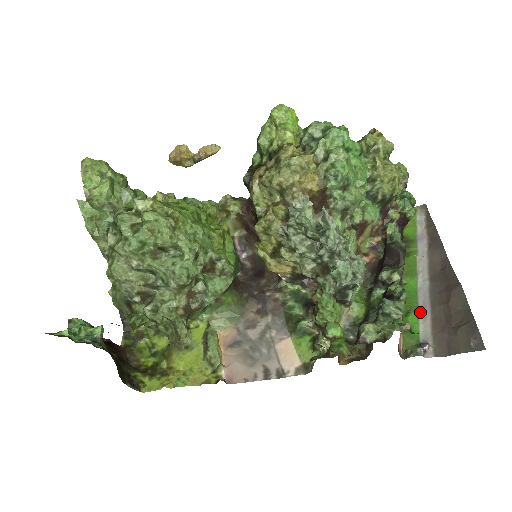
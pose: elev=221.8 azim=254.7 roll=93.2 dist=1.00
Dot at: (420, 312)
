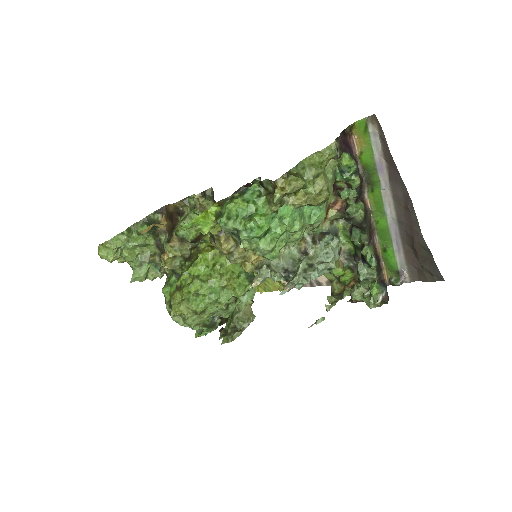
Dot at: (394, 247)
